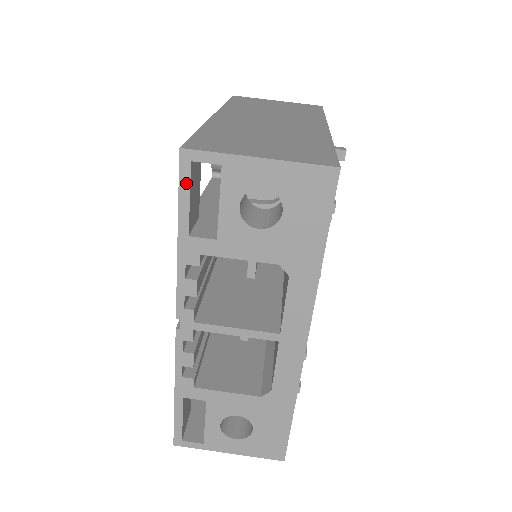
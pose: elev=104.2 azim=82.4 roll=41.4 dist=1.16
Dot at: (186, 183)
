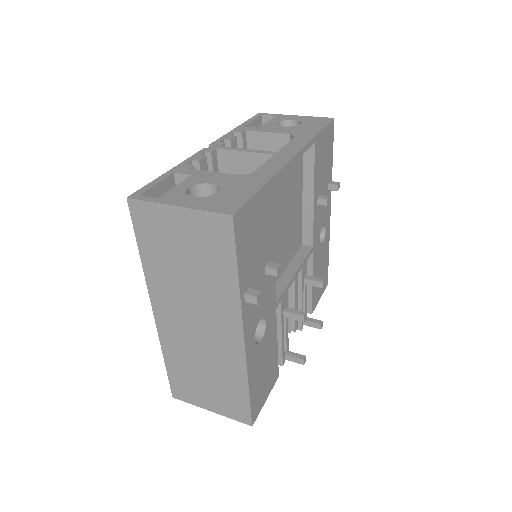
Dot at: (255, 118)
